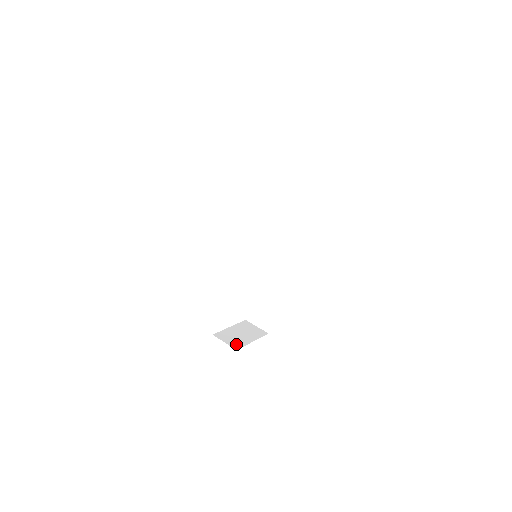
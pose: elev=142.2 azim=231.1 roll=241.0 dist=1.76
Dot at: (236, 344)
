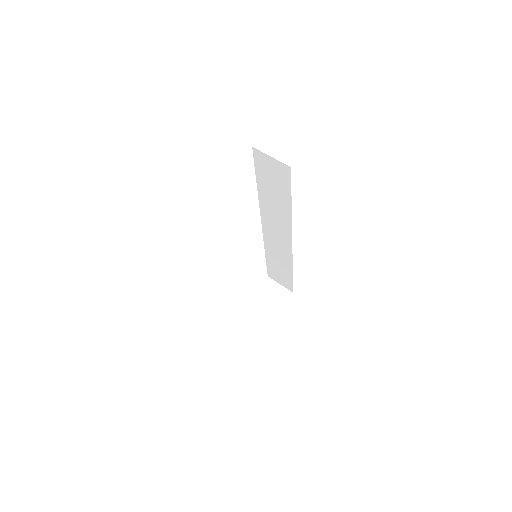
Dot at: (258, 322)
